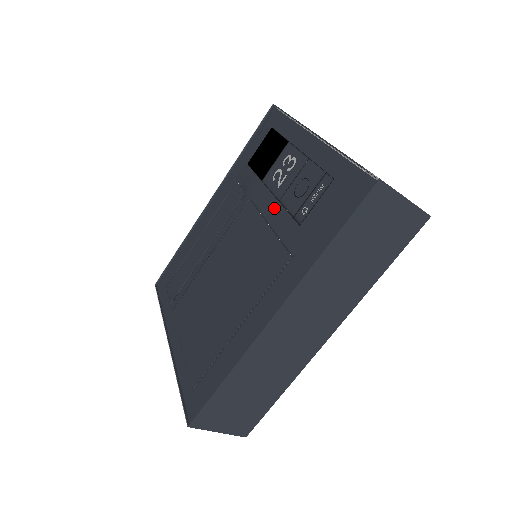
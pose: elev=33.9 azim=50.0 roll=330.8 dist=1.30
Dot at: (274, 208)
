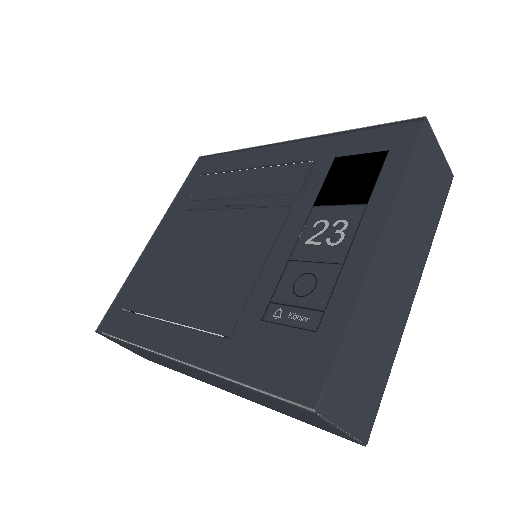
Dot at: (280, 260)
